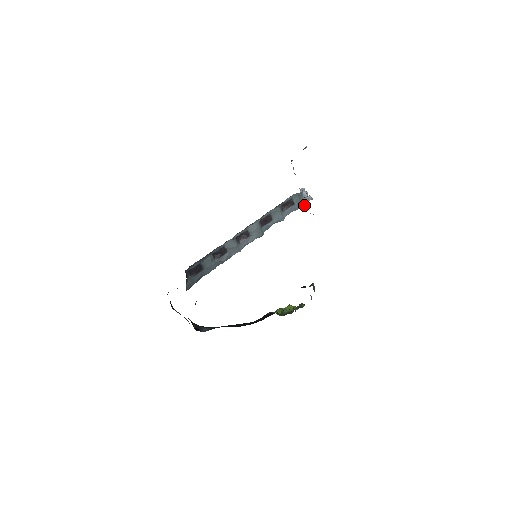
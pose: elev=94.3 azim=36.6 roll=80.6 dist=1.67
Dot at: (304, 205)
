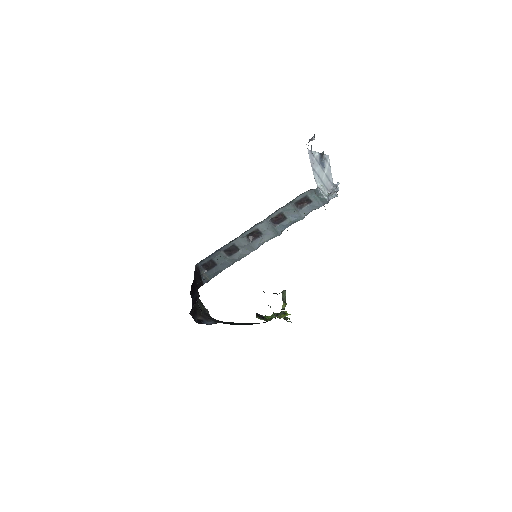
Dot at: (327, 203)
